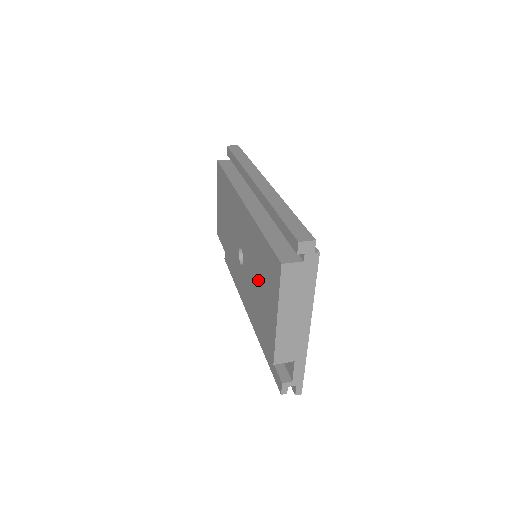
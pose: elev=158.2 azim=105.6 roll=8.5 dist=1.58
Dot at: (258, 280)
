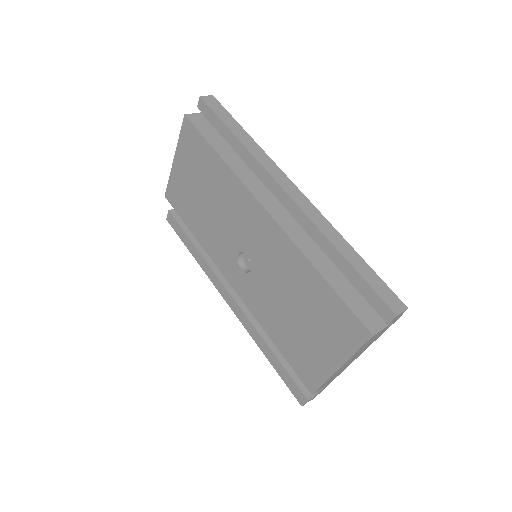
Dot at: (295, 312)
